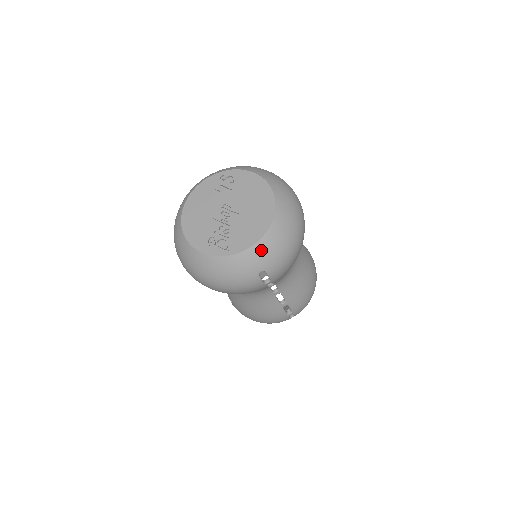
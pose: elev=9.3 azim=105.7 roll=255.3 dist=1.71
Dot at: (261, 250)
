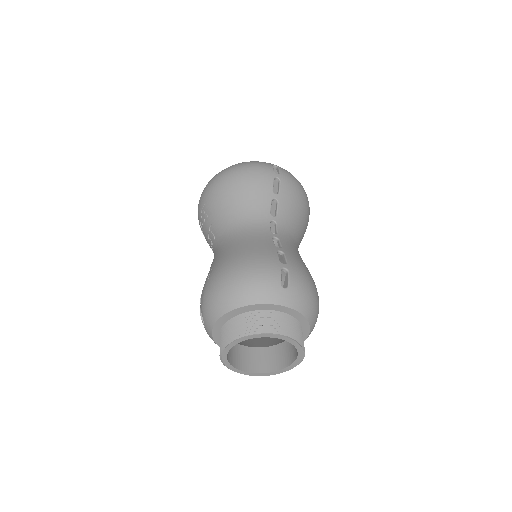
Dot at: occluded
